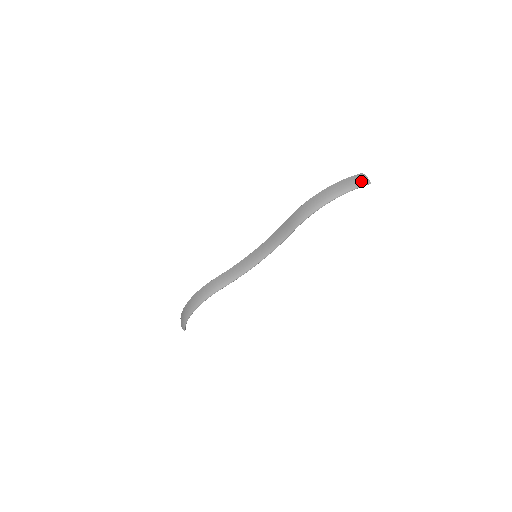
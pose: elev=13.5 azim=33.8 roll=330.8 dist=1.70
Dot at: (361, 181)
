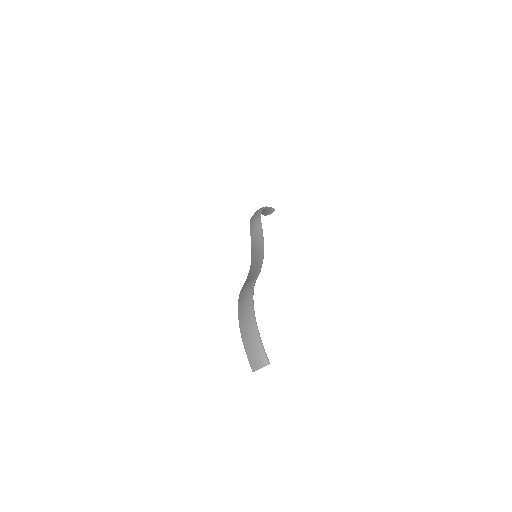
Dot at: occluded
